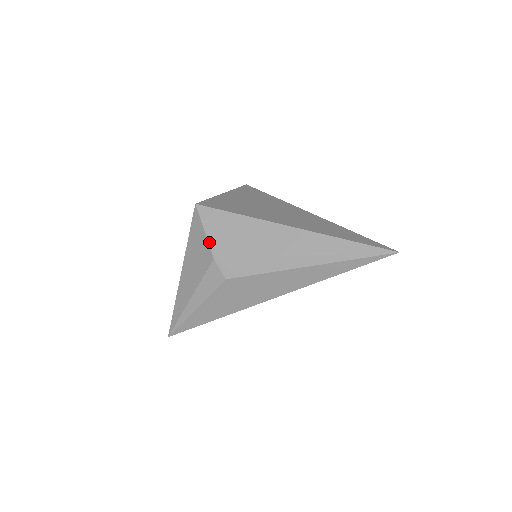
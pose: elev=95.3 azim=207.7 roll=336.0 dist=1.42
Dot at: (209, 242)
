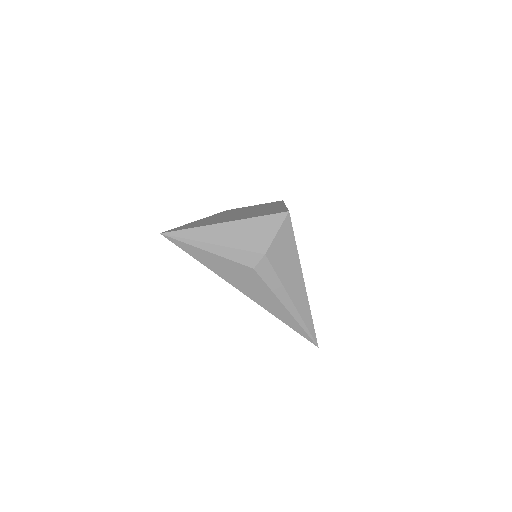
Dot at: (273, 242)
